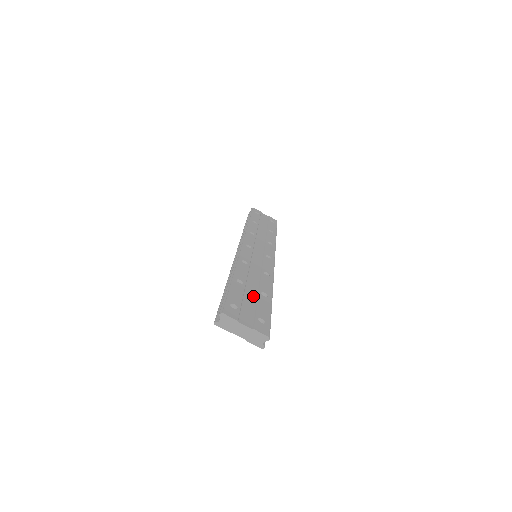
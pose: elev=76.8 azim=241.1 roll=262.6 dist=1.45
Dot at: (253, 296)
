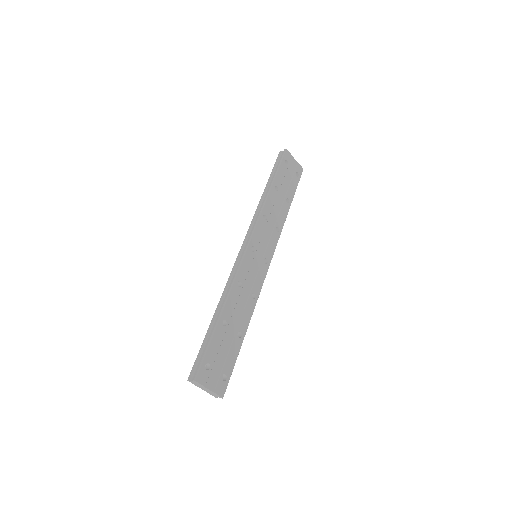
Dot at: (229, 341)
